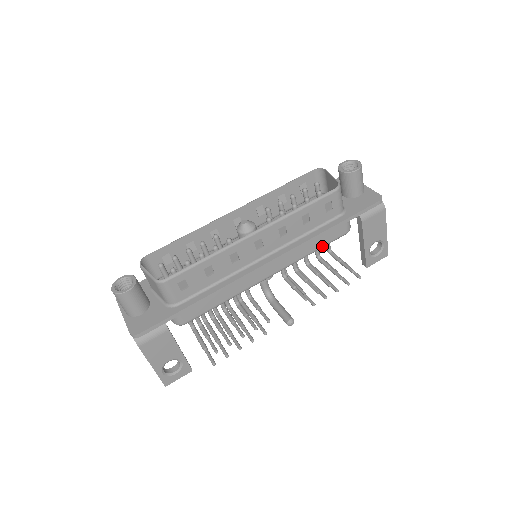
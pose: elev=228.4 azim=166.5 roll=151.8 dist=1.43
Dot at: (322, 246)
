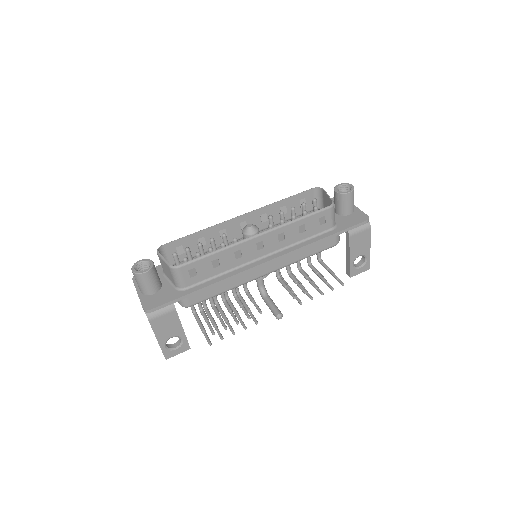
Dot at: (313, 254)
